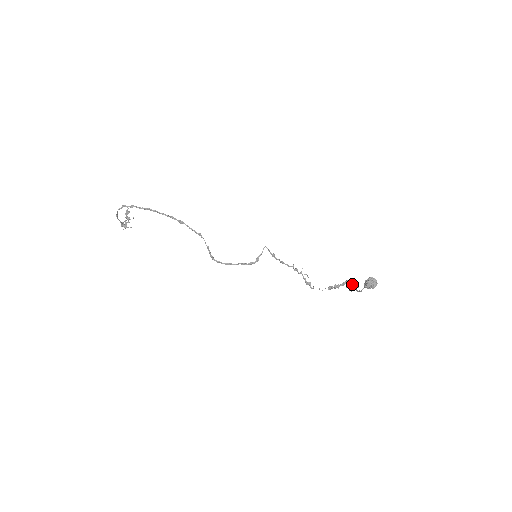
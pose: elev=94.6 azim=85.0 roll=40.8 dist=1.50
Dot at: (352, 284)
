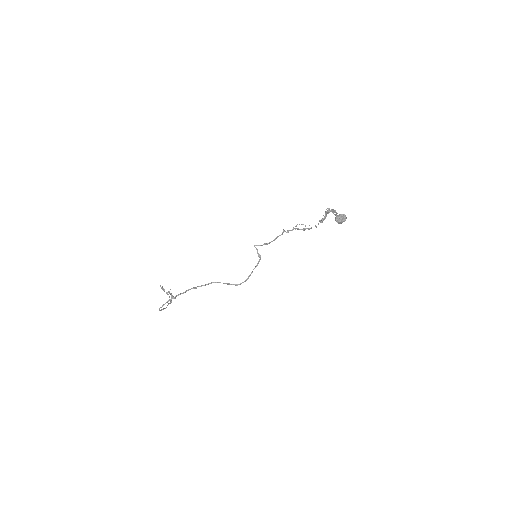
Dot at: occluded
